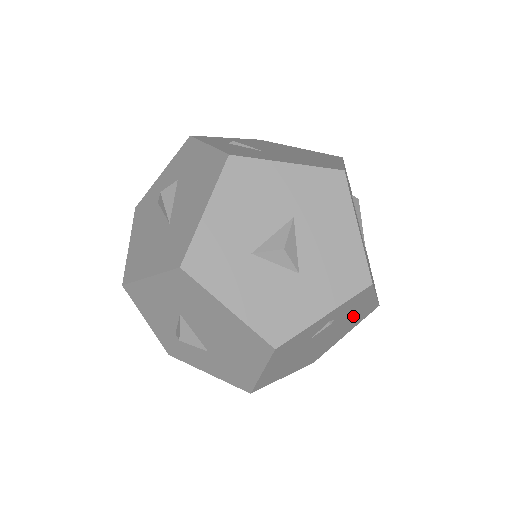
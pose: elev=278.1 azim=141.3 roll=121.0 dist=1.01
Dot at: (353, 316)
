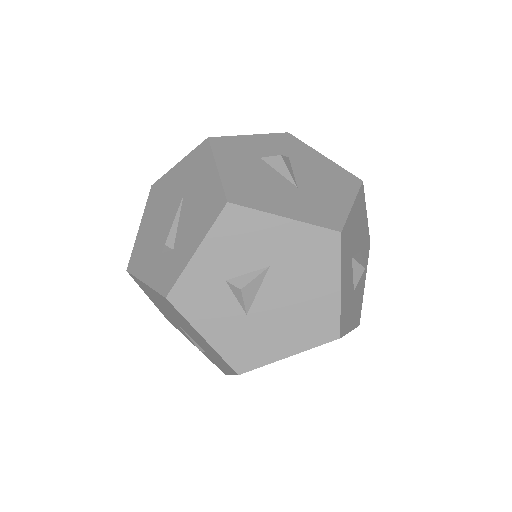
Dot at: occluded
